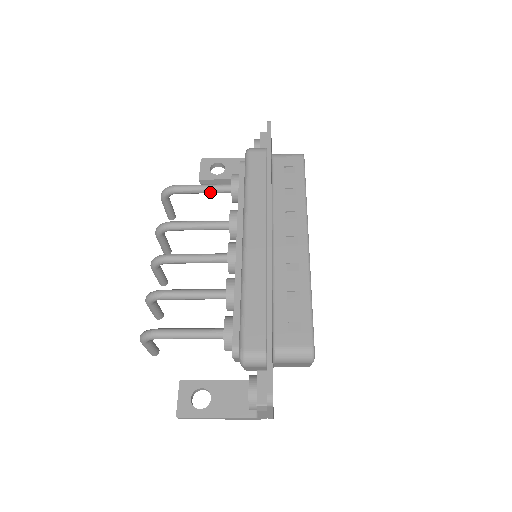
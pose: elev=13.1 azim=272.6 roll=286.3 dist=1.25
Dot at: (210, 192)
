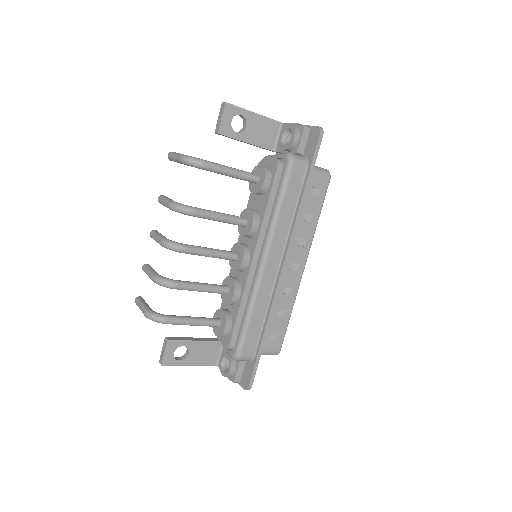
Dot at: (236, 178)
